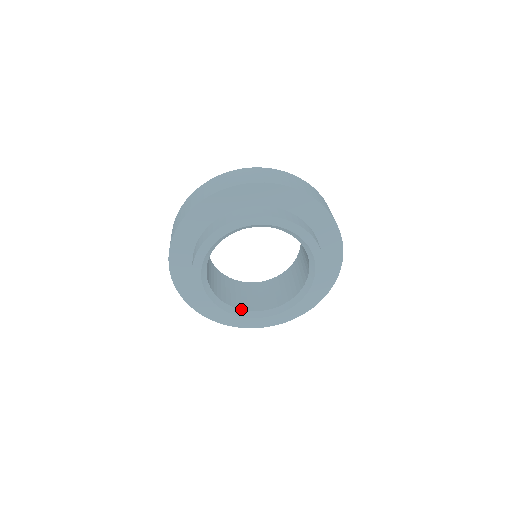
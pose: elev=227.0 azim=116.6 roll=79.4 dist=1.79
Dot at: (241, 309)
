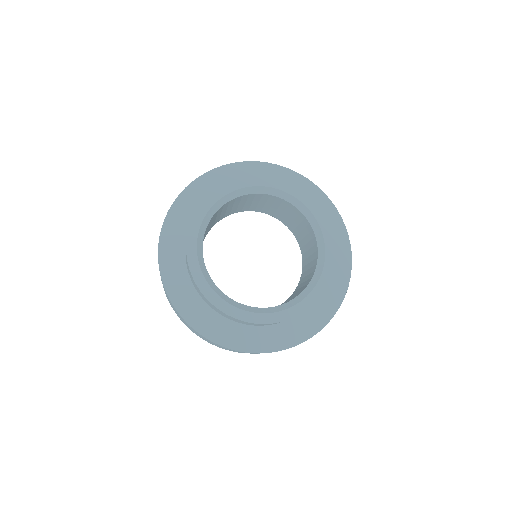
Dot at: (213, 282)
